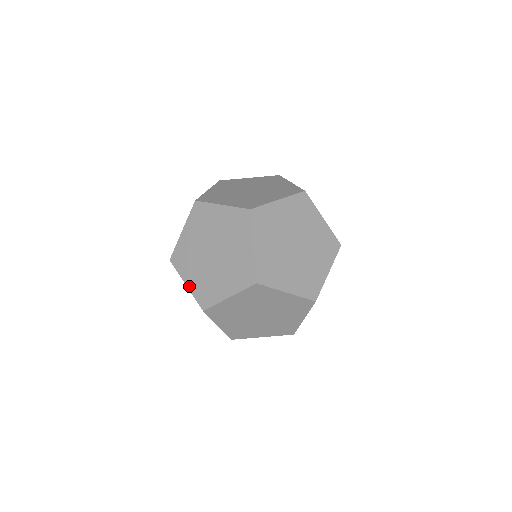
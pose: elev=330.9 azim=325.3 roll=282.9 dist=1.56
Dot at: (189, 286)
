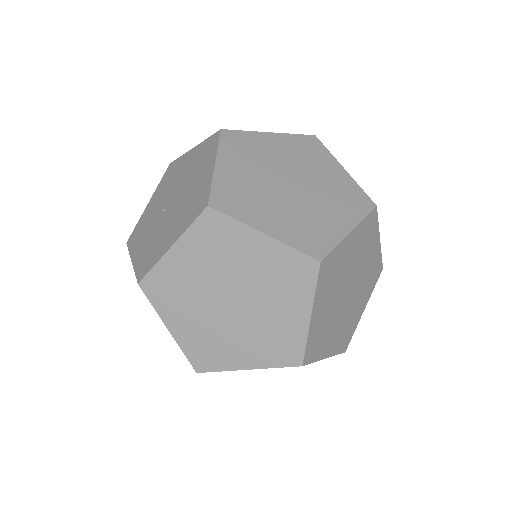
Dot at: (273, 233)
